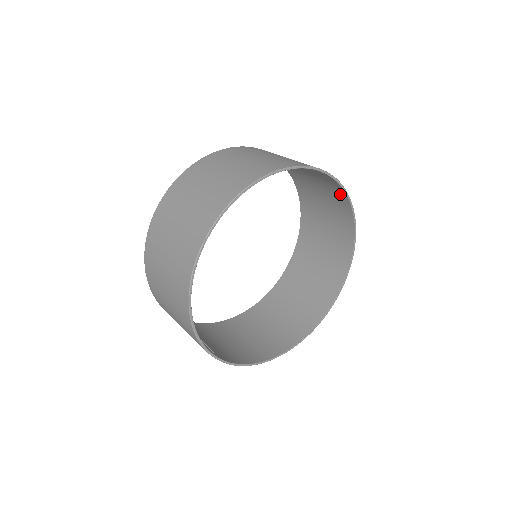
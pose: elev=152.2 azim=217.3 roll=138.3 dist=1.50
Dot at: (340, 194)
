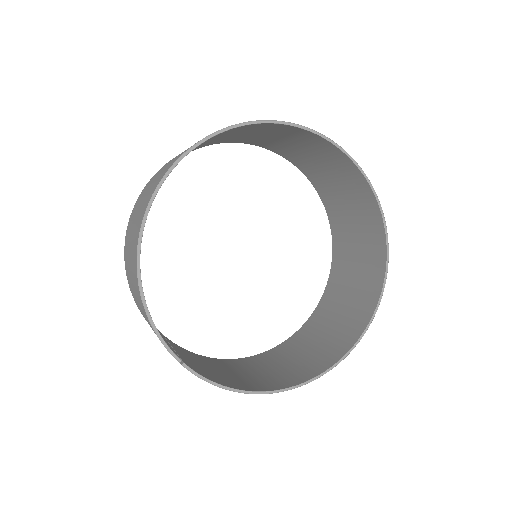
Dot at: (359, 181)
